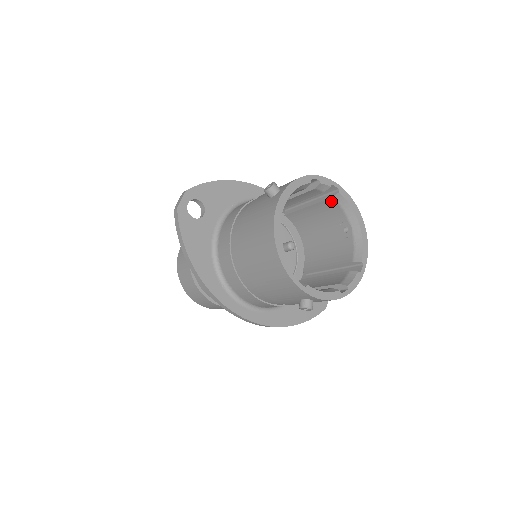
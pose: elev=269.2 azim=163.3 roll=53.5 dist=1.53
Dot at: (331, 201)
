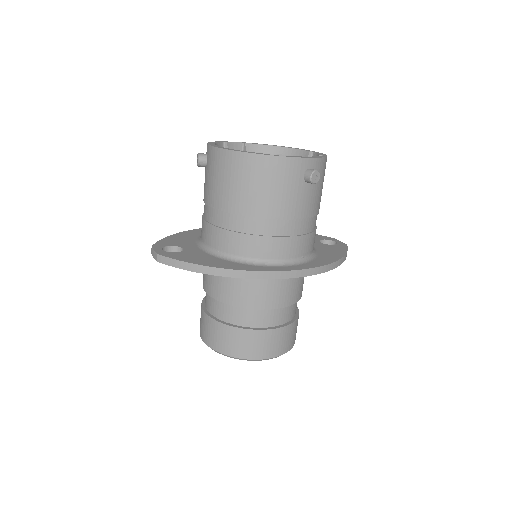
Dot at: occluded
